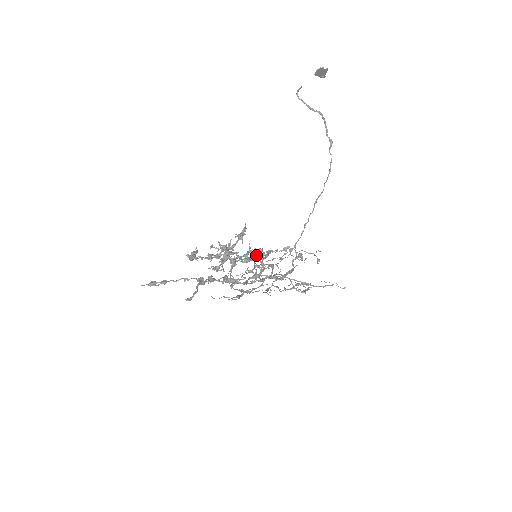
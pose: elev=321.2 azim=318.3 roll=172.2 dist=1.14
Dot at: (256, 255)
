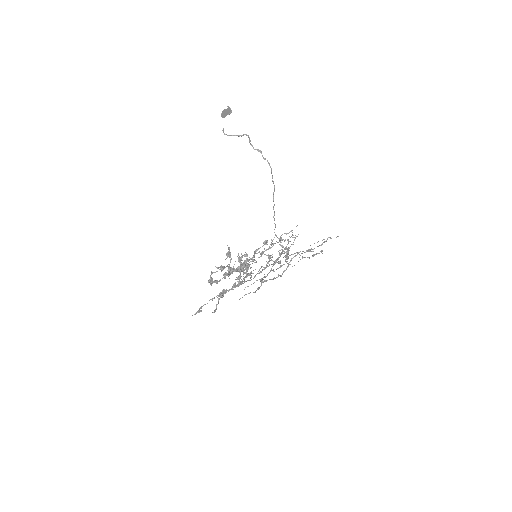
Dot at: (263, 252)
